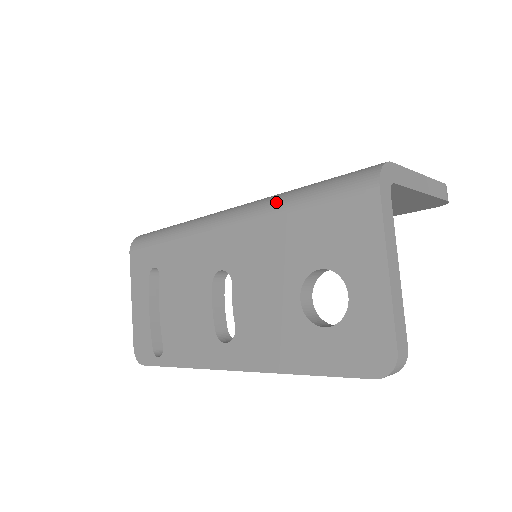
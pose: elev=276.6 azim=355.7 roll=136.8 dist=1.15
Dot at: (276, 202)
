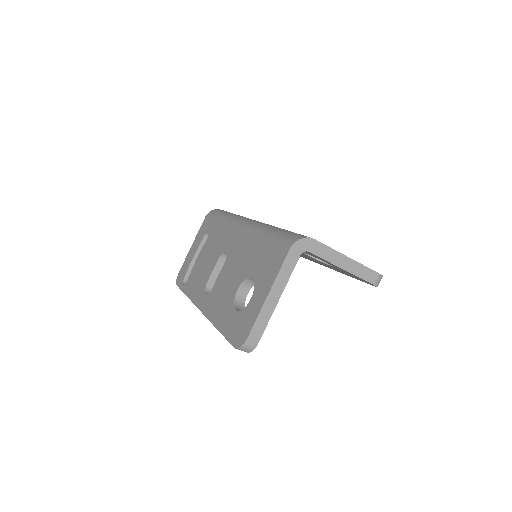
Dot at: (262, 229)
